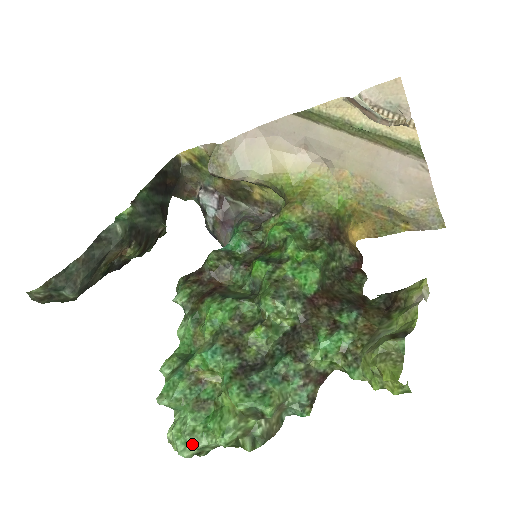
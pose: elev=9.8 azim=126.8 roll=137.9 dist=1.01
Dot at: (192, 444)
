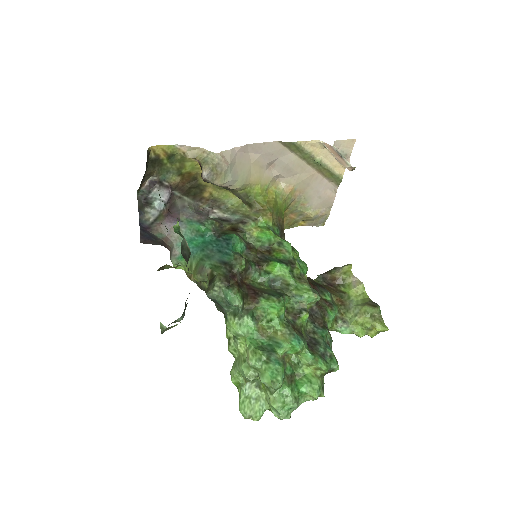
Dot at: (296, 407)
